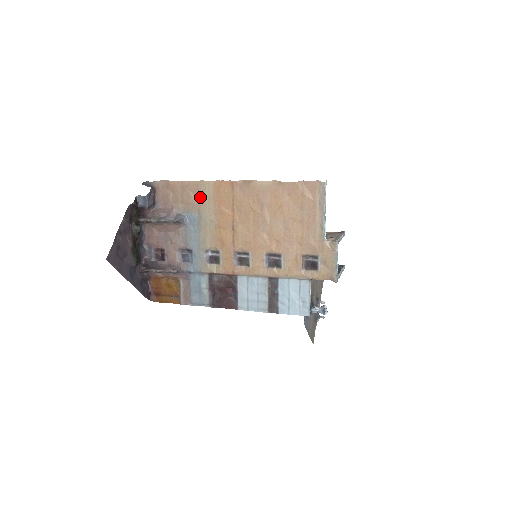
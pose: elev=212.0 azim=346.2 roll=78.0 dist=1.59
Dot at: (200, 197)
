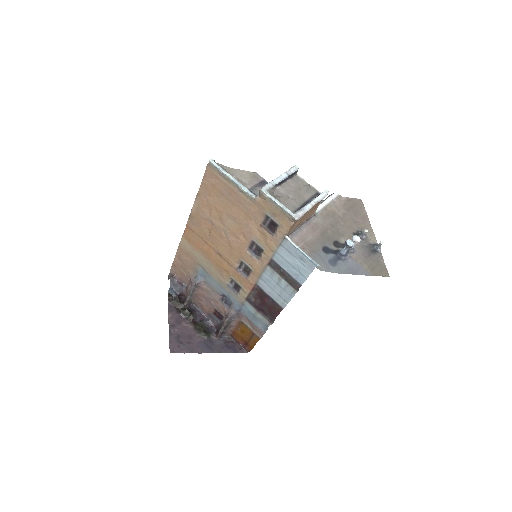
Dot at: (190, 255)
